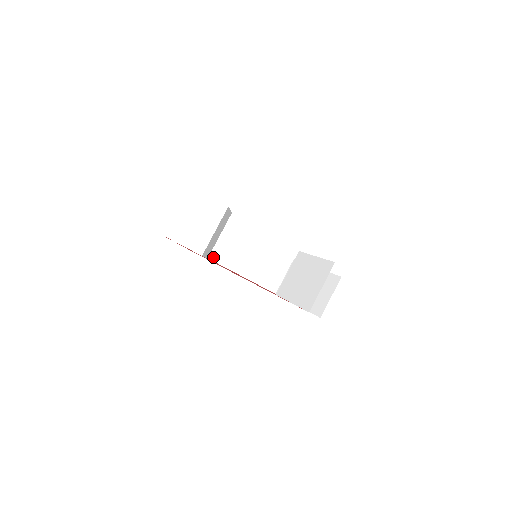
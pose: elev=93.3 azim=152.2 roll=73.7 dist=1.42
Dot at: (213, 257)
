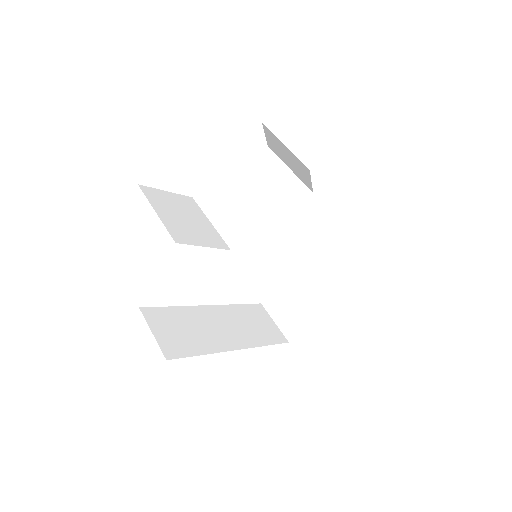
Dot at: (209, 350)
